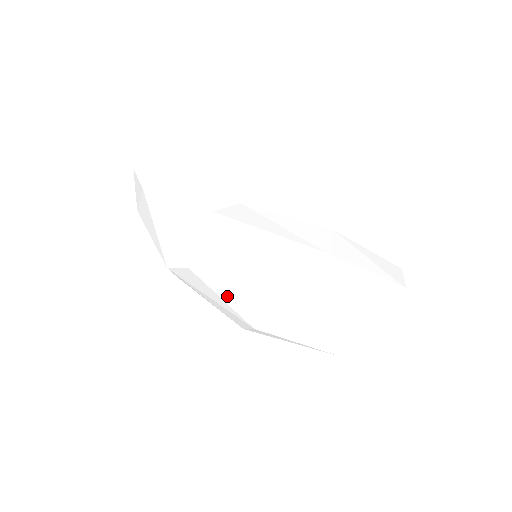
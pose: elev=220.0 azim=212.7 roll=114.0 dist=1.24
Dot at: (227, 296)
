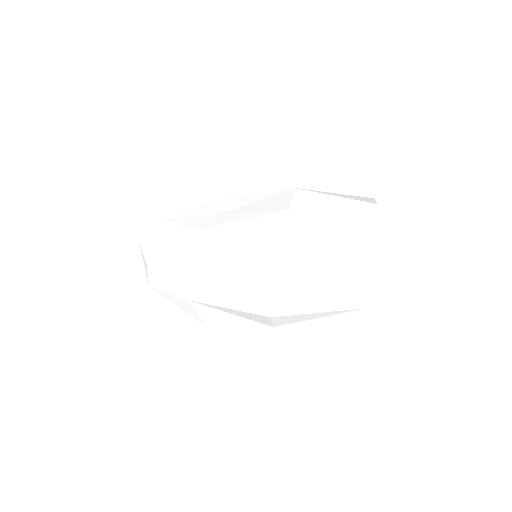
Dot at: occluded
